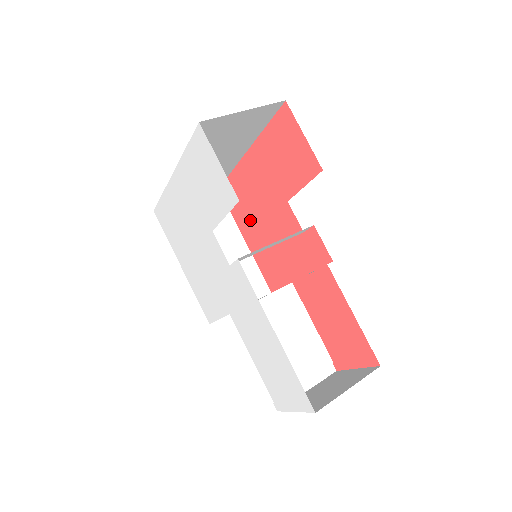
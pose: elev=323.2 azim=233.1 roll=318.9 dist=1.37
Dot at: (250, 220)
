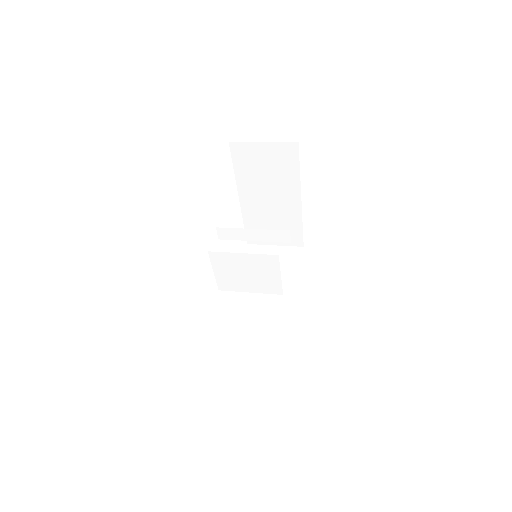
Dot at: occluded
